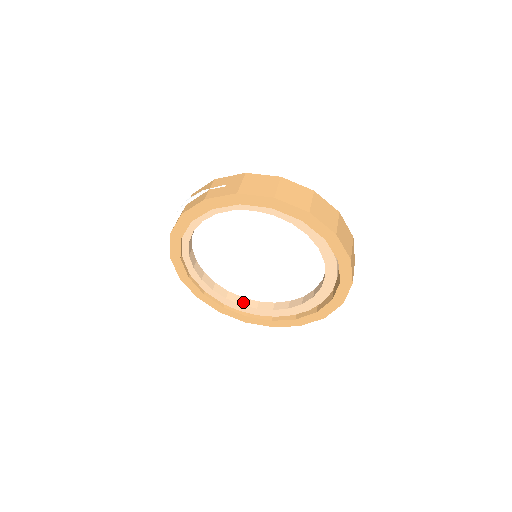
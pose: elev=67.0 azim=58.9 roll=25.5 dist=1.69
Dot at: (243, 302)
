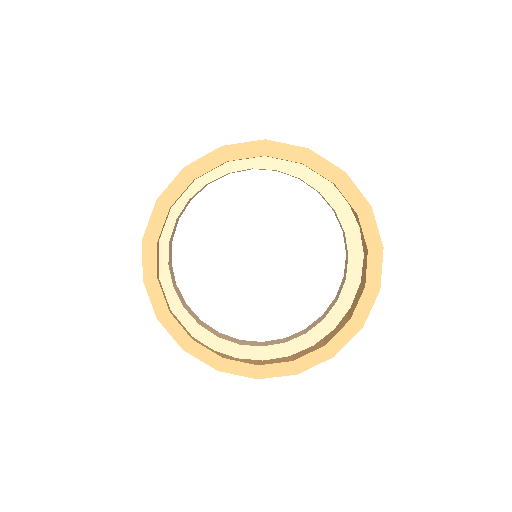
Dot at: (220, 335)
